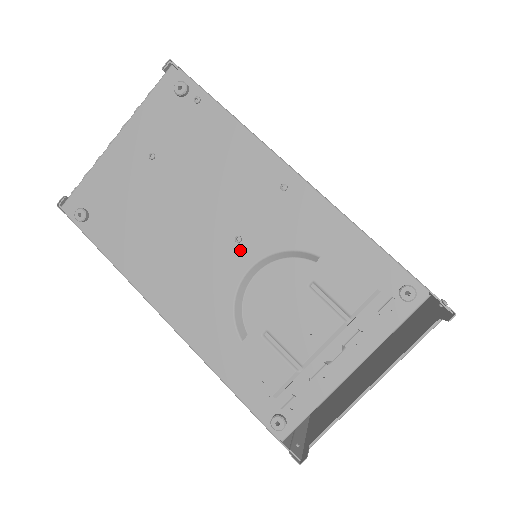
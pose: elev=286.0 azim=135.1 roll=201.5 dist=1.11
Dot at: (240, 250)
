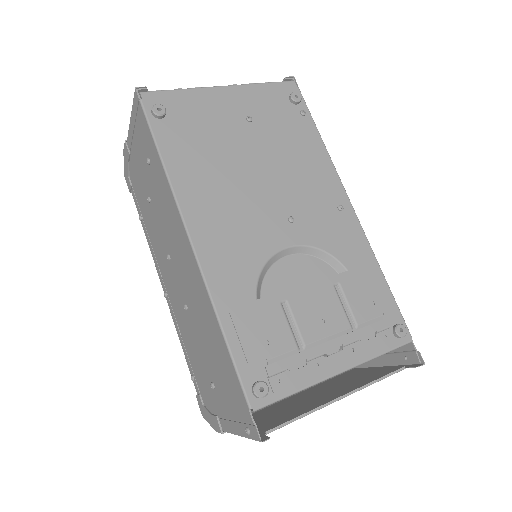
Dot at: (289, 228)
